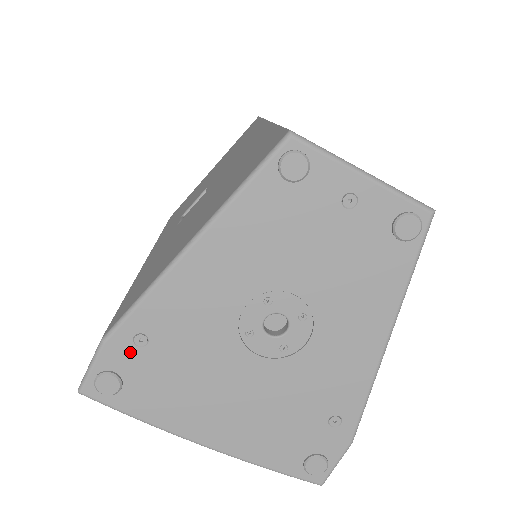
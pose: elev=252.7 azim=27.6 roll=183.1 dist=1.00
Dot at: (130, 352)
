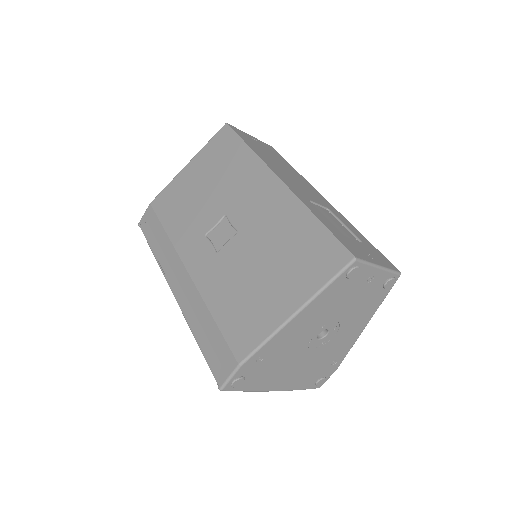
Dot at: (253, 366)
